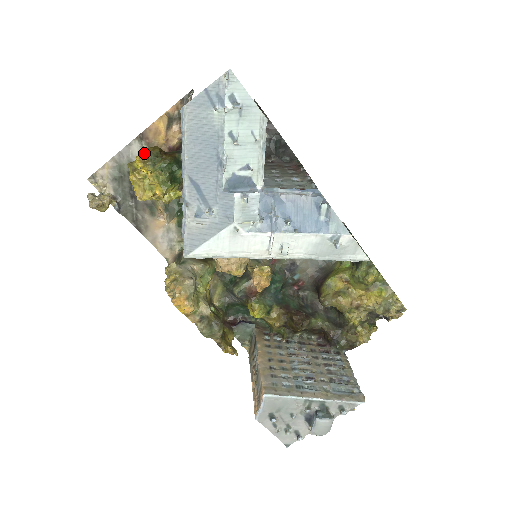
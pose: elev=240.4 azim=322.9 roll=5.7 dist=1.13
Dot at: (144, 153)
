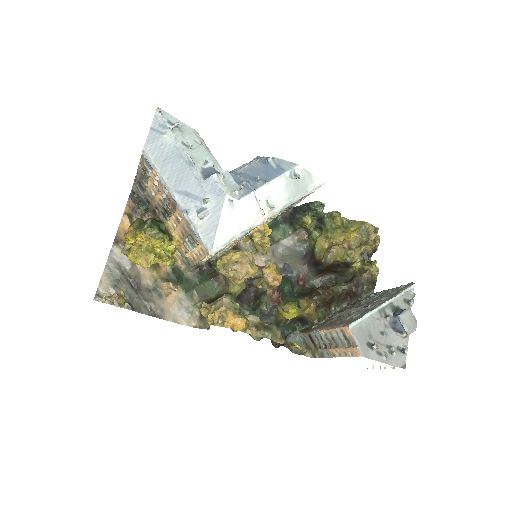
Dot at: (130, 229)
